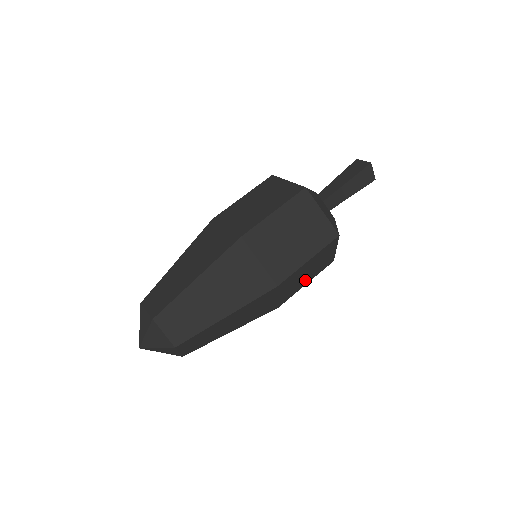
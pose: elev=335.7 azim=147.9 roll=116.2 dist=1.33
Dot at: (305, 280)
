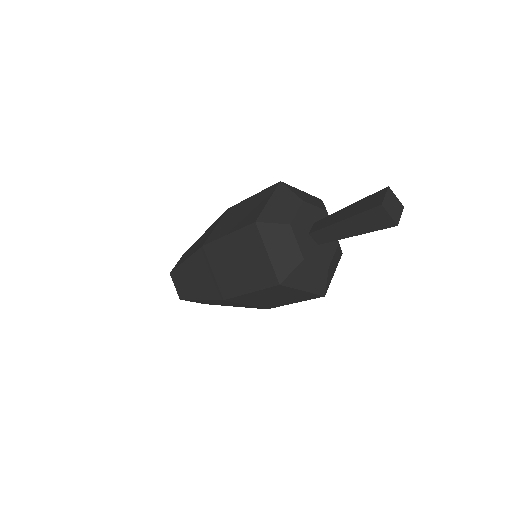
Dot at: (283, 301)
